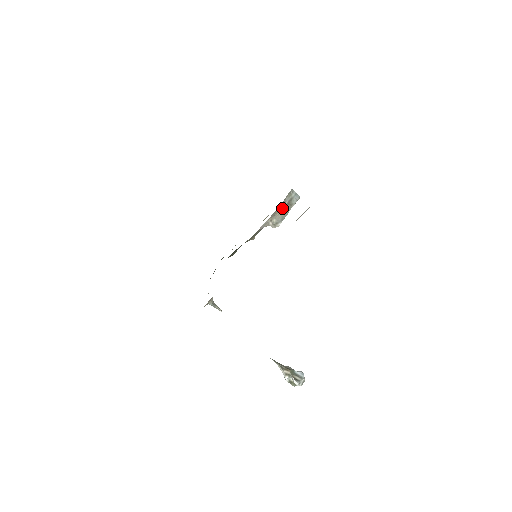
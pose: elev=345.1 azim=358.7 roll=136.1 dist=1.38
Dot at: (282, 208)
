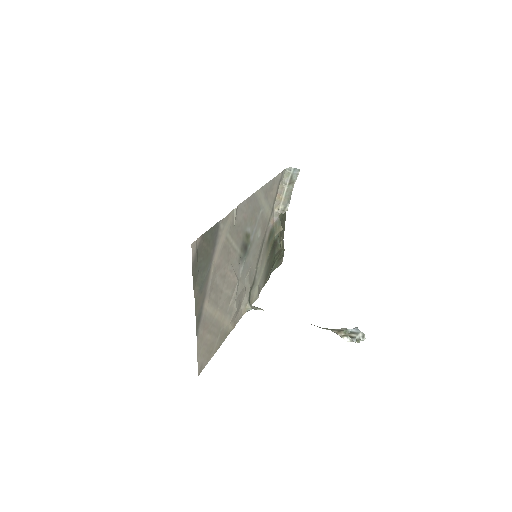
Dot at: (285, 191)
